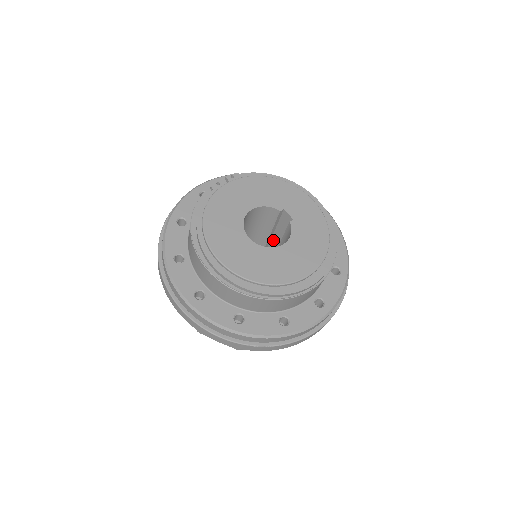
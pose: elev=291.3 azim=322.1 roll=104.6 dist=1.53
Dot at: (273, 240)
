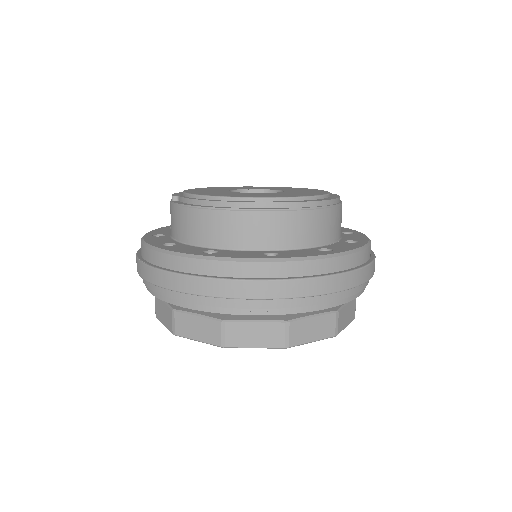
Dot at: occluded
